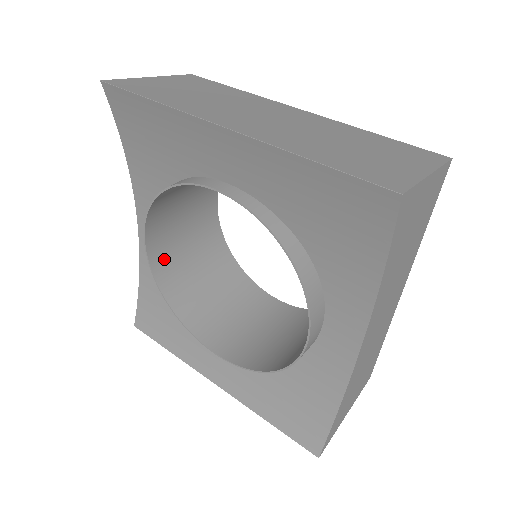
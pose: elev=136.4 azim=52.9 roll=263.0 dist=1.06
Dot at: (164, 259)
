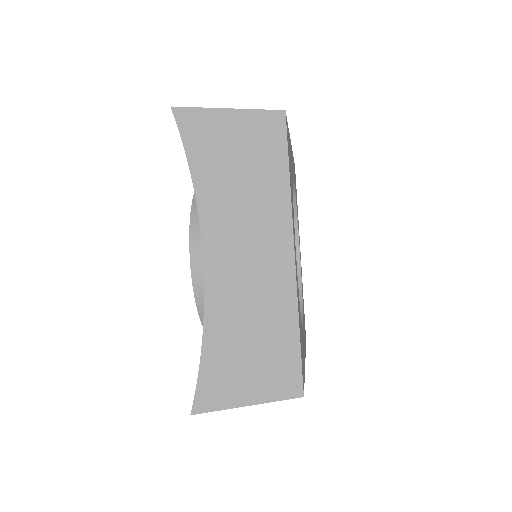
Dot at: occluded
